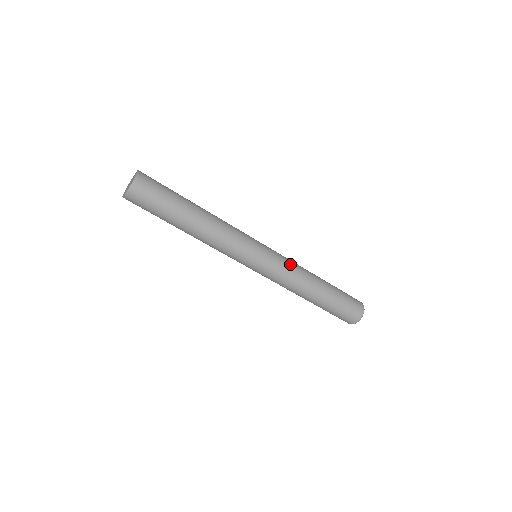
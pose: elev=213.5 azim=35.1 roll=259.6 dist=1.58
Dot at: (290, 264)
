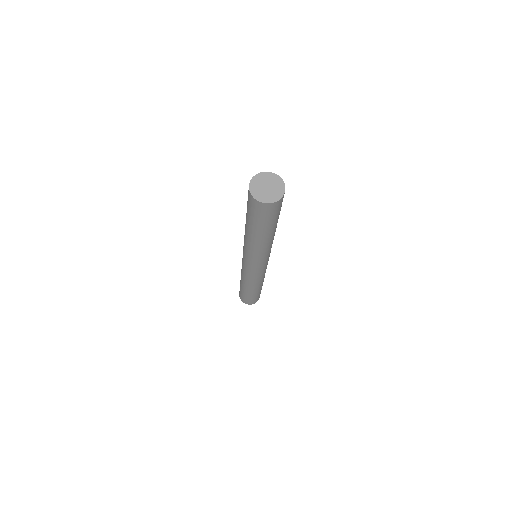
Dot at: occluded
